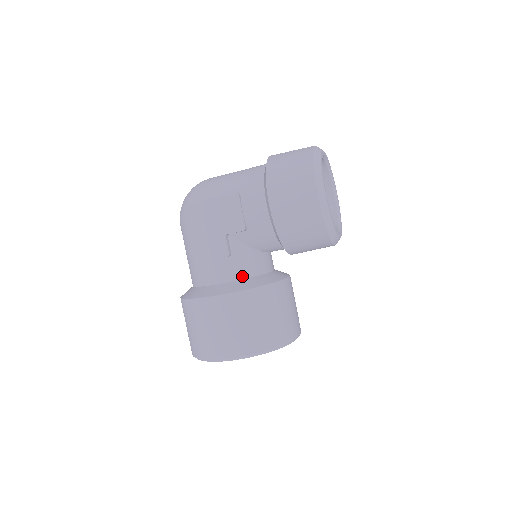
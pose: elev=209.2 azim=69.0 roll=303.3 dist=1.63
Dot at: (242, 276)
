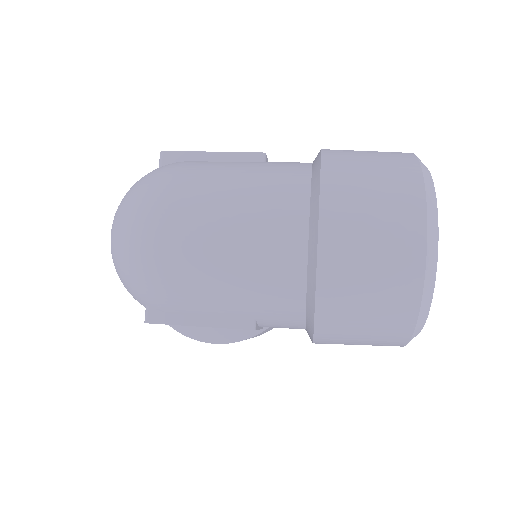
Dot at: occluded
